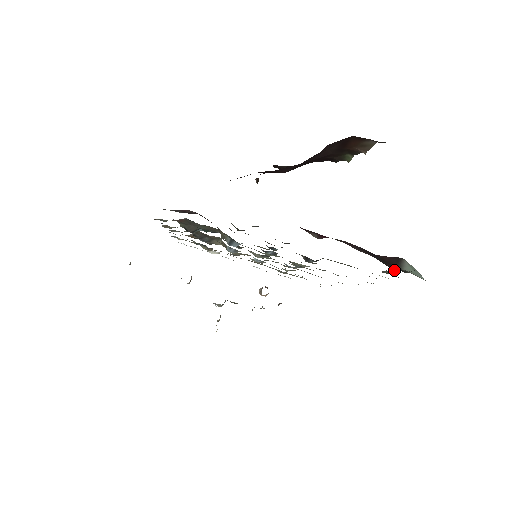
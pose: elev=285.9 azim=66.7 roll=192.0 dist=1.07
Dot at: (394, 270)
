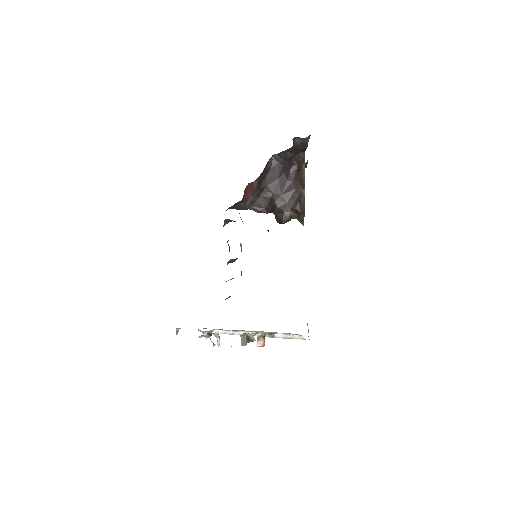
Dot at: occluded
